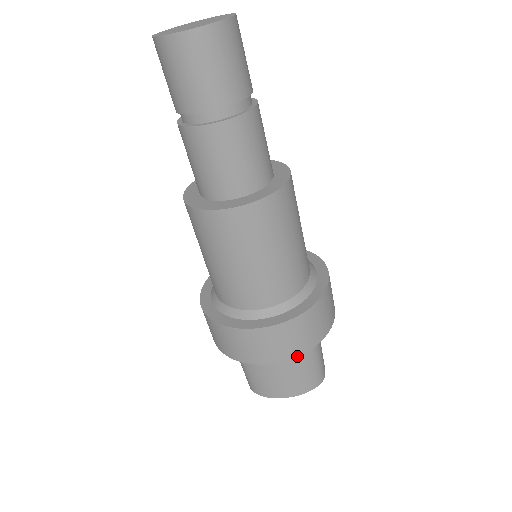
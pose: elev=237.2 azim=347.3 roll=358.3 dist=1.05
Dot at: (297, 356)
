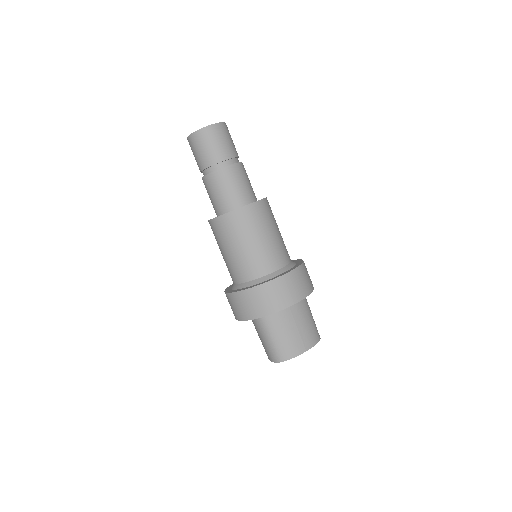
Dot at: occluded
